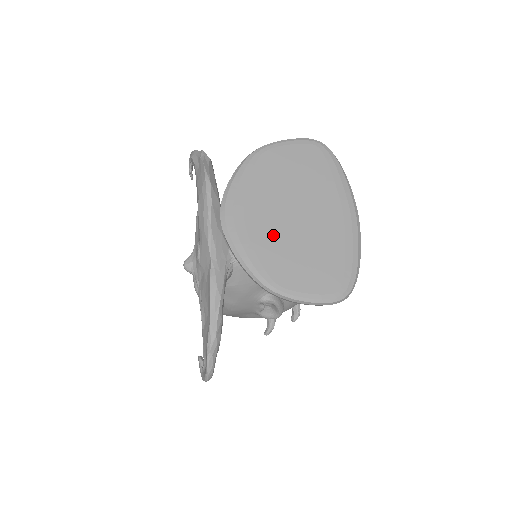
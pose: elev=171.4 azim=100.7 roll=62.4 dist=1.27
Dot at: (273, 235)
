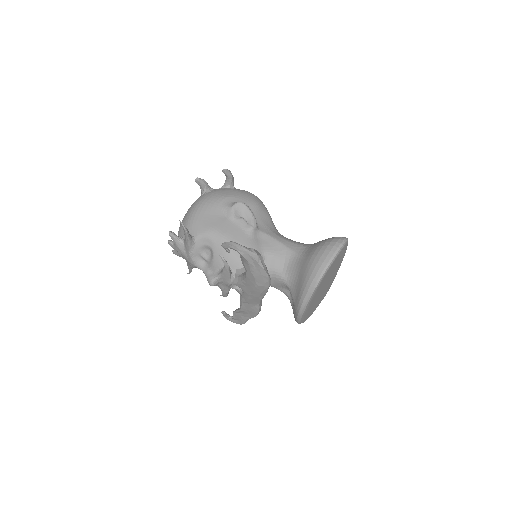
Dot at: (315, 303)
